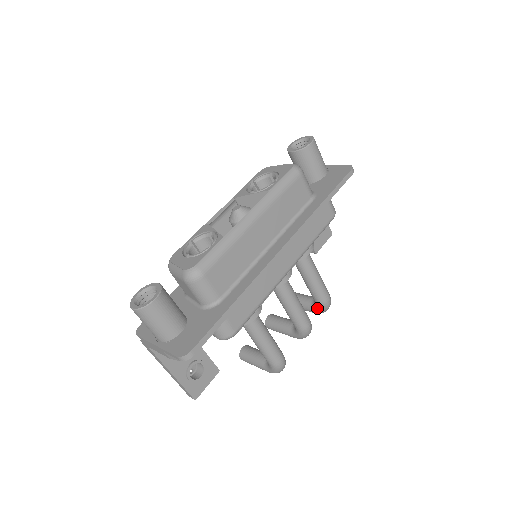
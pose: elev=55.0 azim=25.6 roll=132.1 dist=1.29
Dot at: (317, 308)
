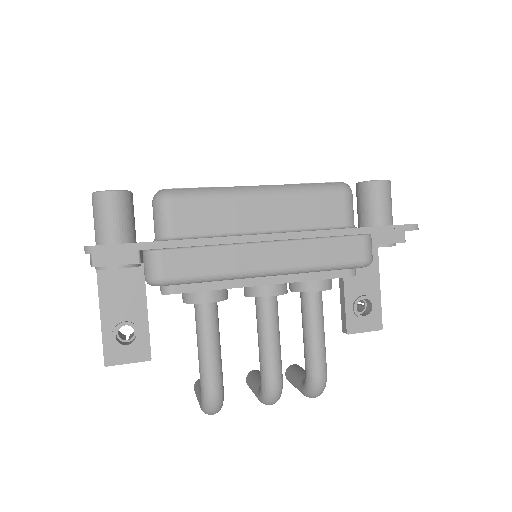
Dot at: (305, 383)
